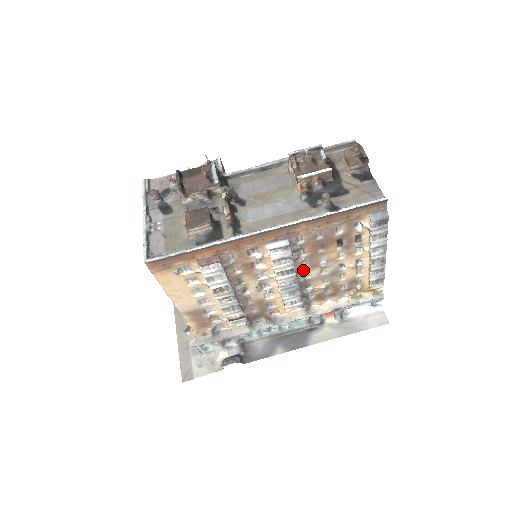
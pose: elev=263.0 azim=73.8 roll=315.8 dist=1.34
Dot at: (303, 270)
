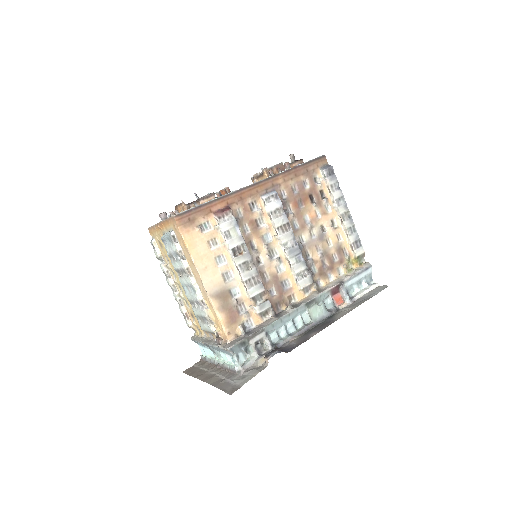
Dot at: (297, 232)
